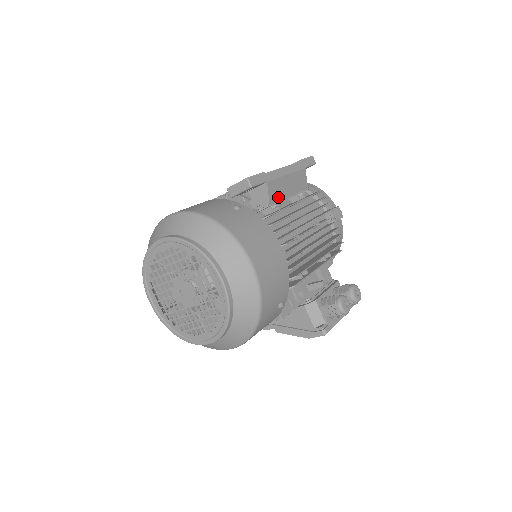
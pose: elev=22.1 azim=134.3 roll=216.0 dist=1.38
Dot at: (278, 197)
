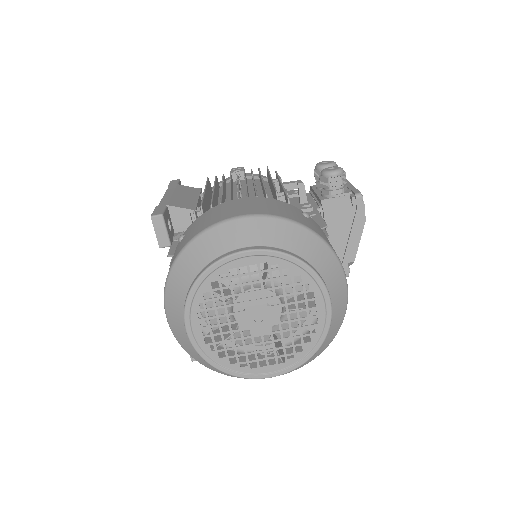
Dot at: (190, 204)
